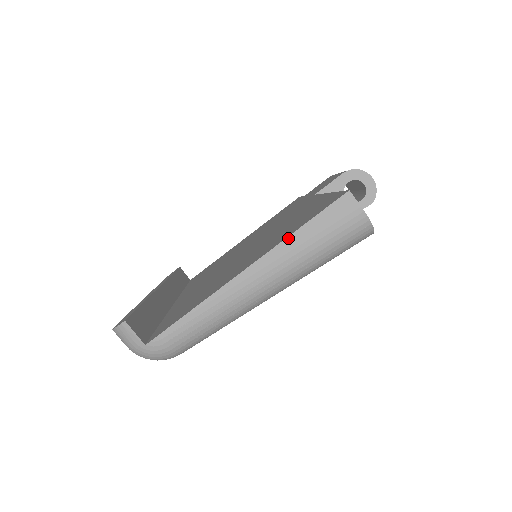
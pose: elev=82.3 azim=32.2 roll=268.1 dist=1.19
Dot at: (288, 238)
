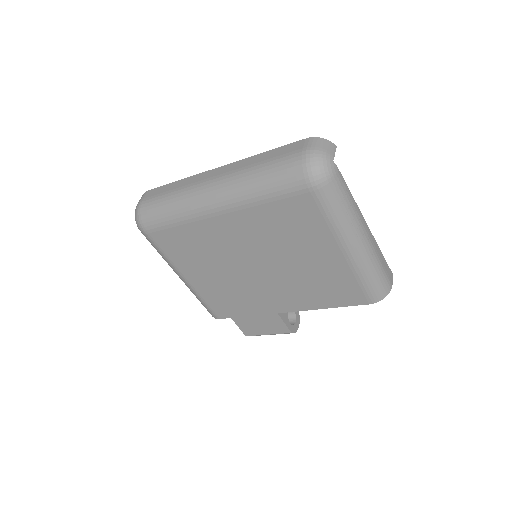
Dot at: (378, 246)
